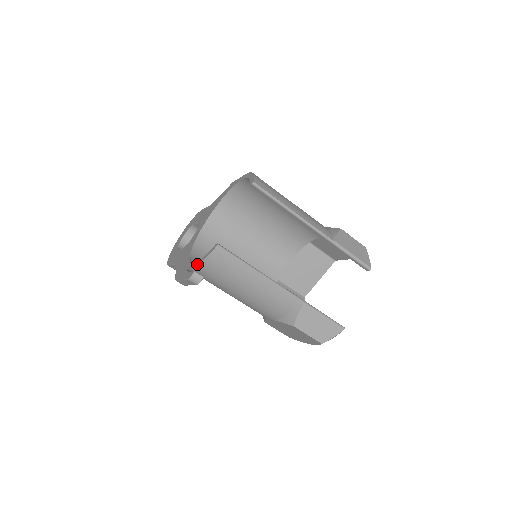
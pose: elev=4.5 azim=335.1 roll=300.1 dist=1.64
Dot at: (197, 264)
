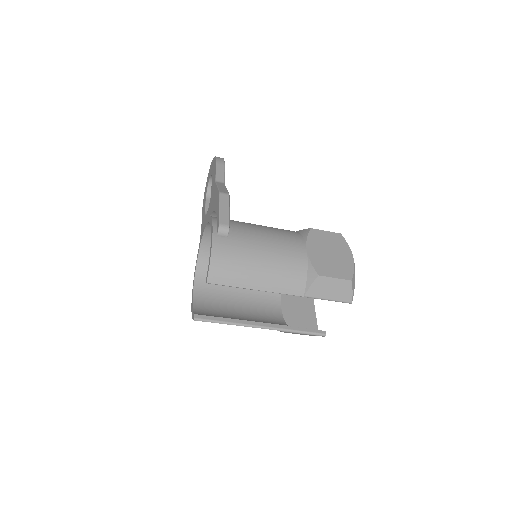
Dot at: (191, 307)
